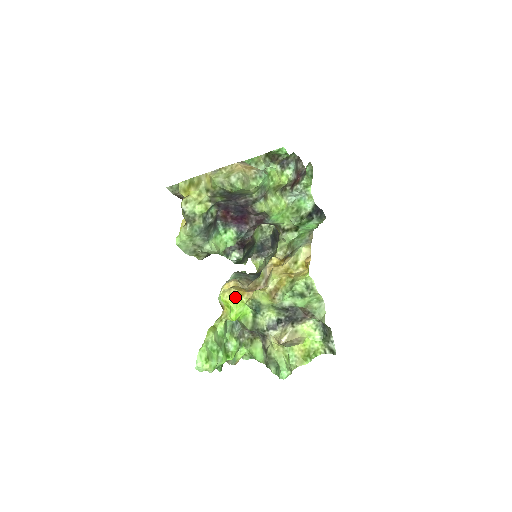
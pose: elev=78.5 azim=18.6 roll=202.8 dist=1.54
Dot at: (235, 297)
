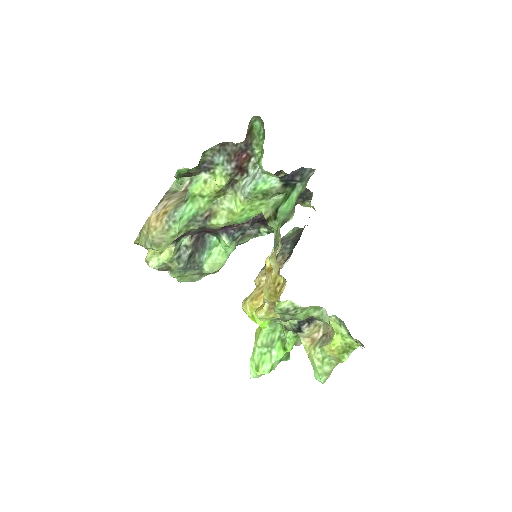
Dot at: (251, 311)
